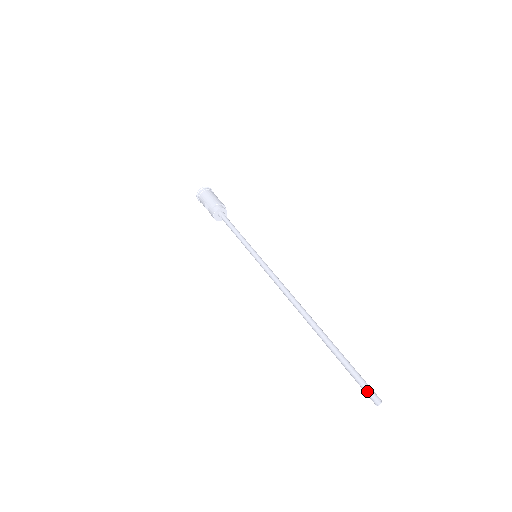
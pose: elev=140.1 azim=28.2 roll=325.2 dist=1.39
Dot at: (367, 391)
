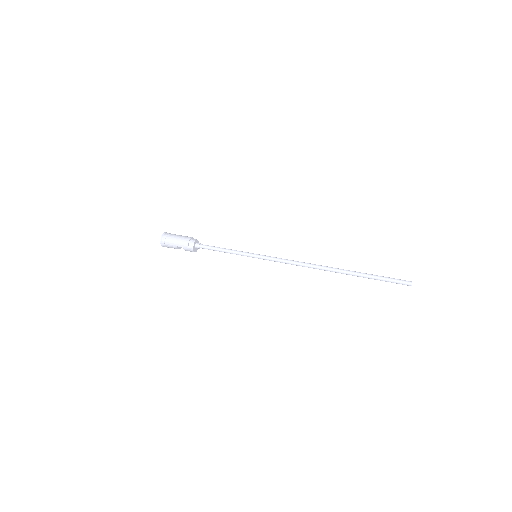
Dot at: (401, 283)
